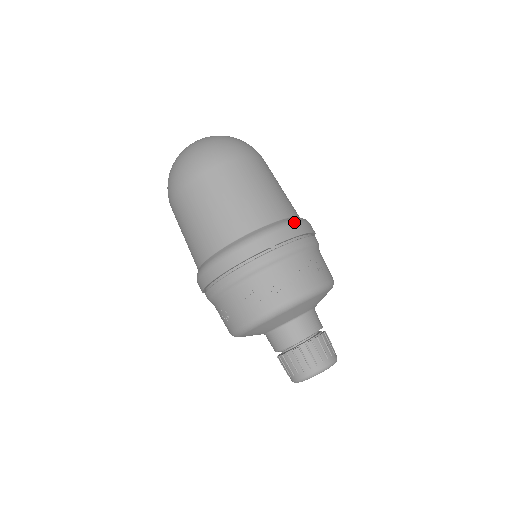
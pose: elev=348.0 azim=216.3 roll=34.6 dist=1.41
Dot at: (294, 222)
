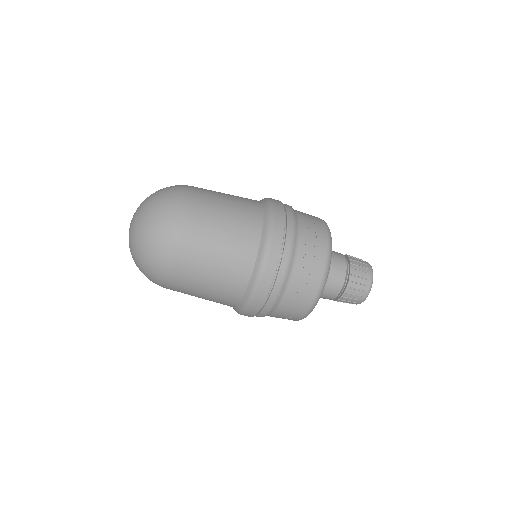
Dot at: (272, 221)
